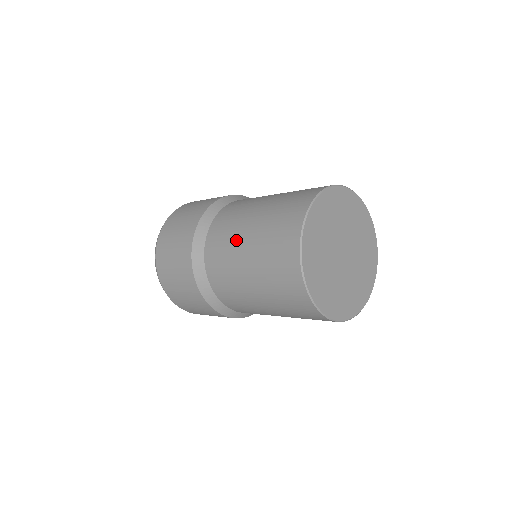
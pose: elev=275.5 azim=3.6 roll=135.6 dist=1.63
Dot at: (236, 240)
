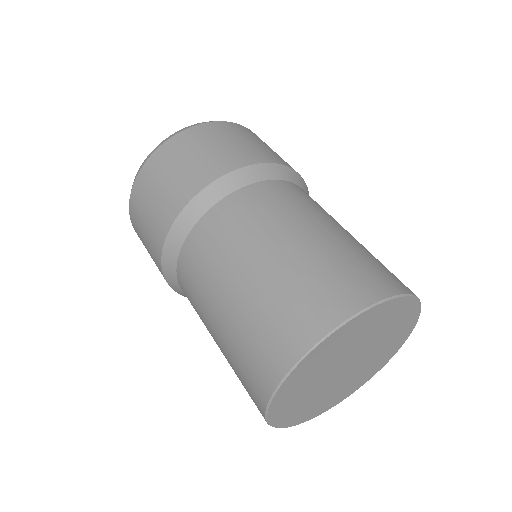
Dot at: (288, 222)
